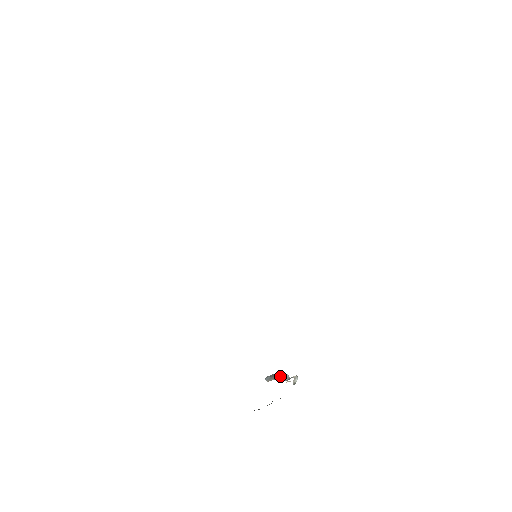
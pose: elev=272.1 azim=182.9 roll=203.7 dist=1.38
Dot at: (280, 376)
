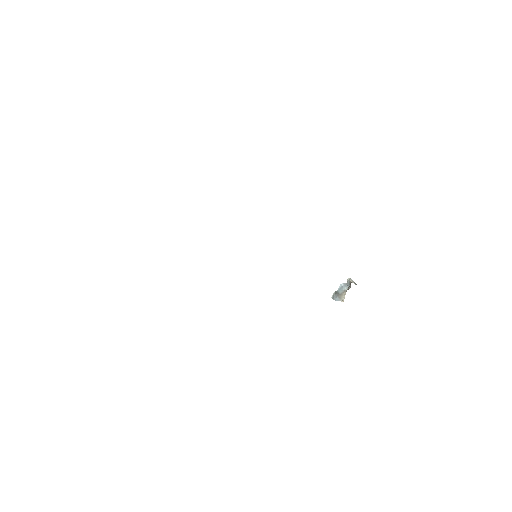
Dot at: (342, 290)
